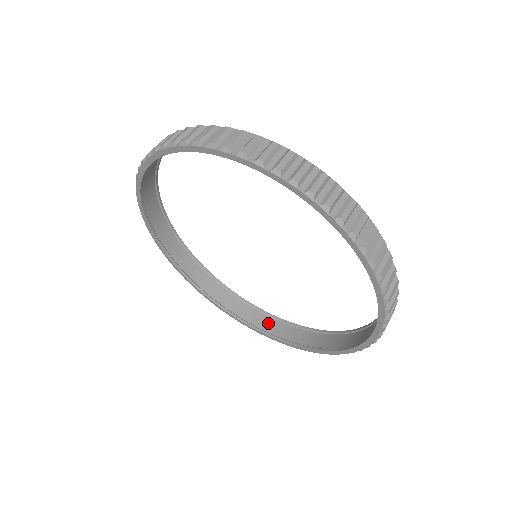
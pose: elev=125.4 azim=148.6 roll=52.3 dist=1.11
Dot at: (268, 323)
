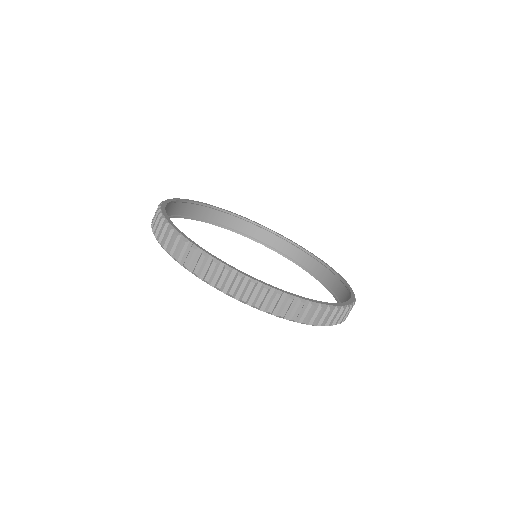
Dot at: (260, 233)
